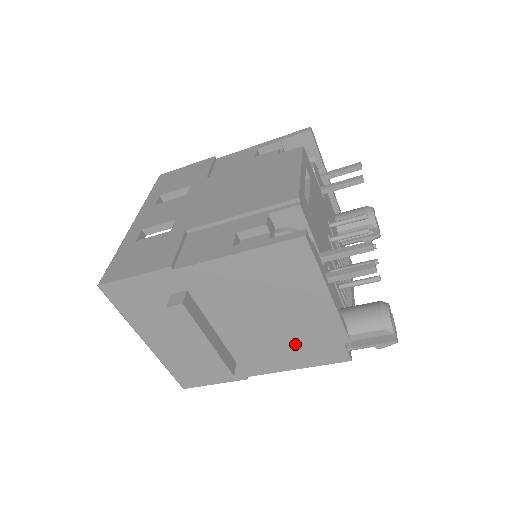
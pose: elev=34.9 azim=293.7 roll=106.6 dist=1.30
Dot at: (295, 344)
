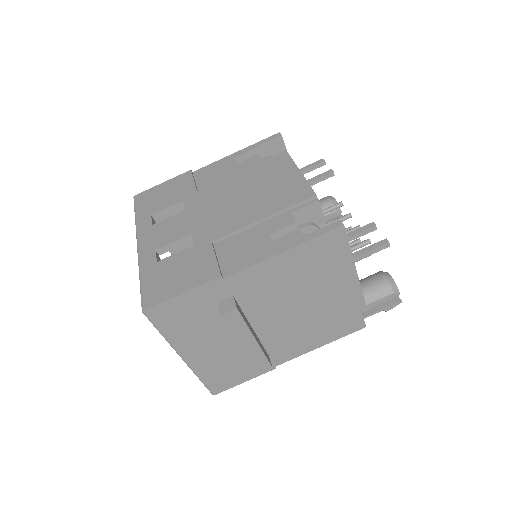
Dot at: (322, 324)
